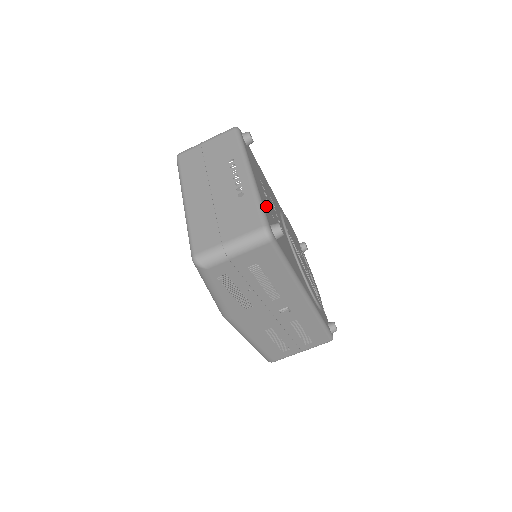
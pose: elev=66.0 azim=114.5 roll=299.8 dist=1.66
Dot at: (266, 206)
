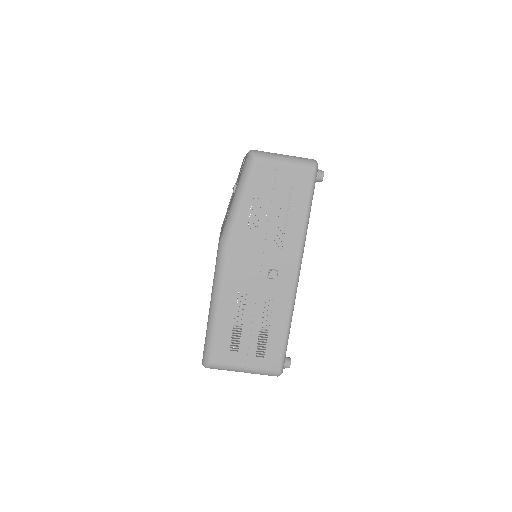
Dot at: occluded
